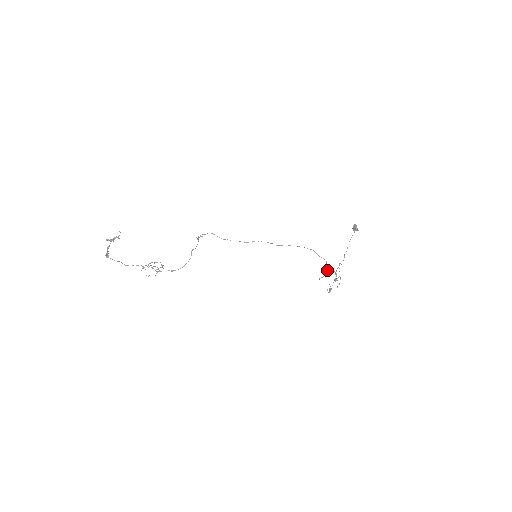
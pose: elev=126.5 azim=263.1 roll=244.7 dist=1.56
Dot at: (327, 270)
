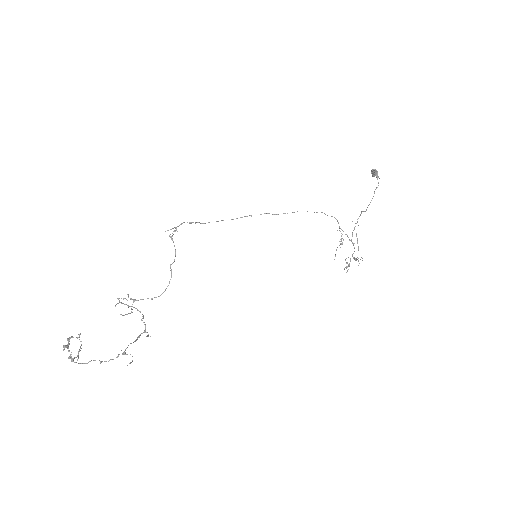
Dot at: occluded
